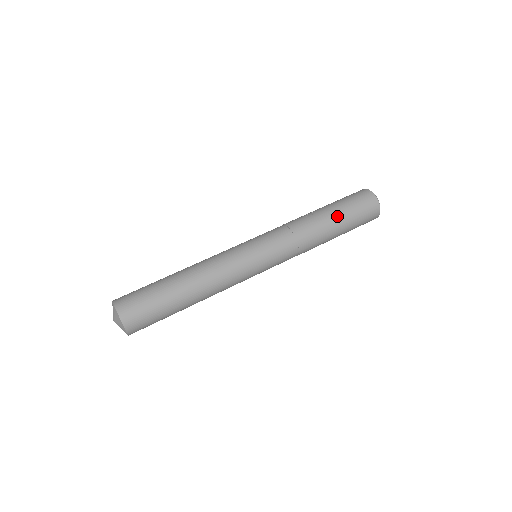
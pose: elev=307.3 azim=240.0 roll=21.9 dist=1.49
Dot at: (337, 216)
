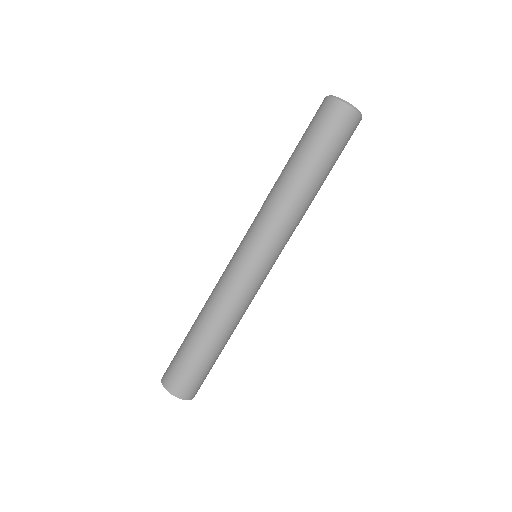
Dot at: (306, 158)
